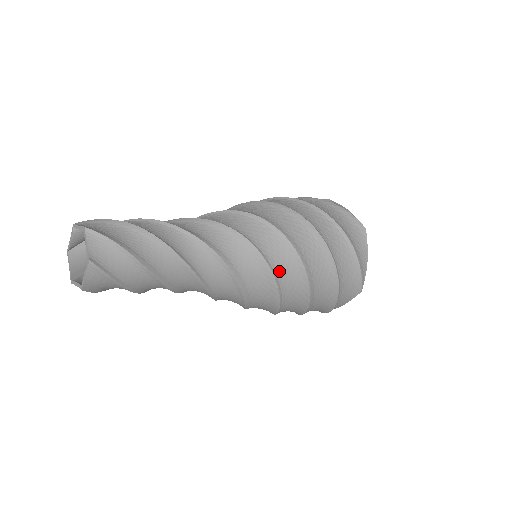
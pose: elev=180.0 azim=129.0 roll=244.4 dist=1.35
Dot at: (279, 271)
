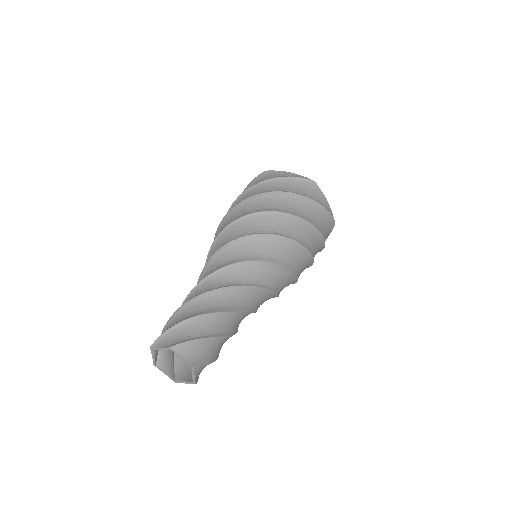
Dot at: occluded
